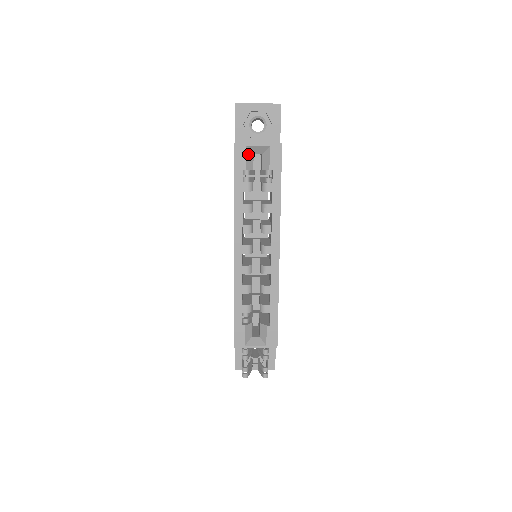
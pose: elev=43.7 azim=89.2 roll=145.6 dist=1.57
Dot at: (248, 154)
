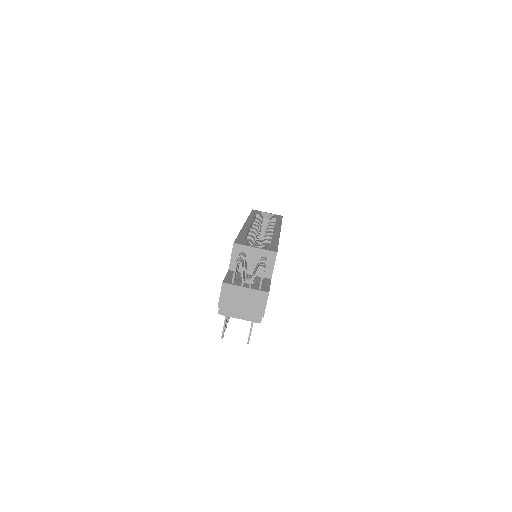
Dot at: (260, 214)
